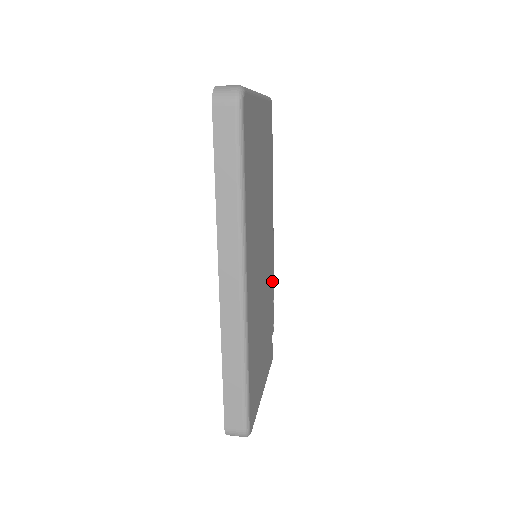
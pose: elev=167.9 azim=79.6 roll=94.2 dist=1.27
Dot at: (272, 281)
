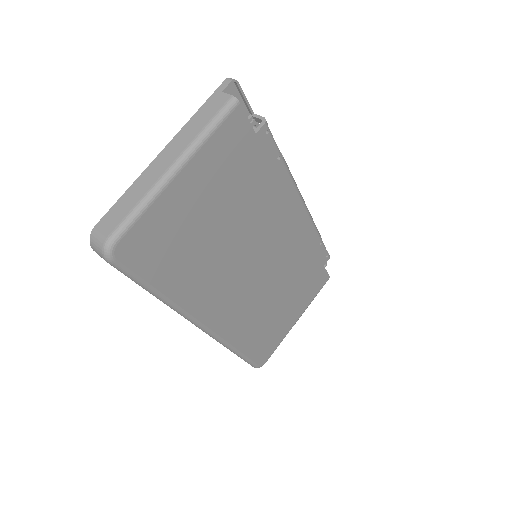
Dot at: (310, 236)
